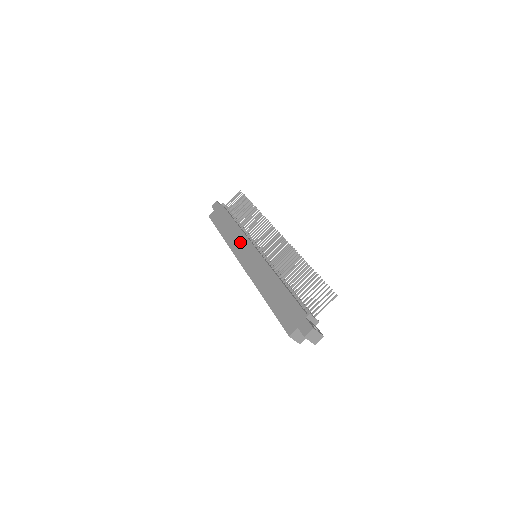
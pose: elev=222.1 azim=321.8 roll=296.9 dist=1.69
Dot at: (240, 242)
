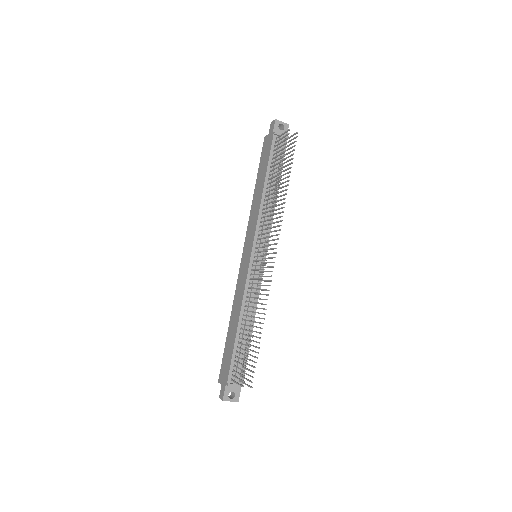
Dot at: (252, 226)
